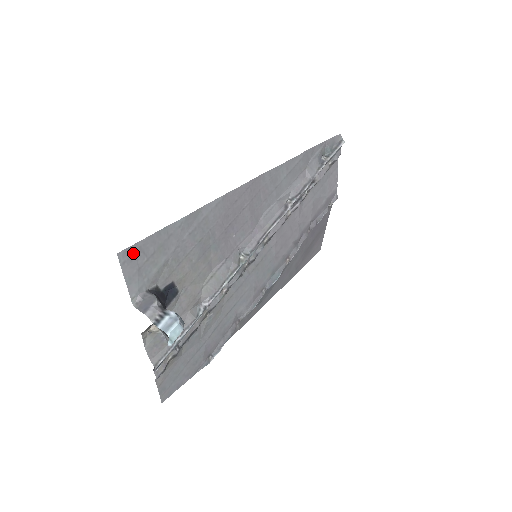
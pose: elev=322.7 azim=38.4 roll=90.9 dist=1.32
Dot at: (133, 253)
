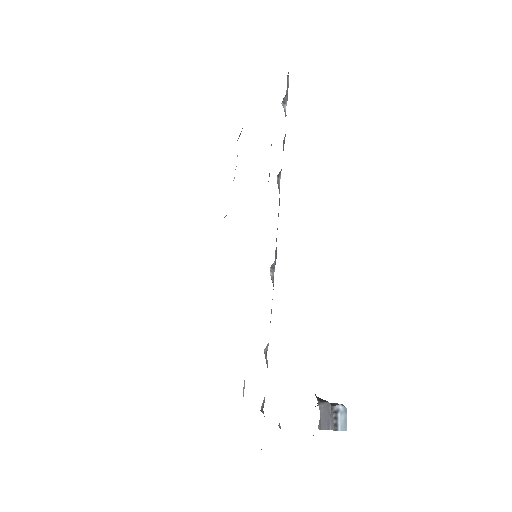
Dot at: occluded
